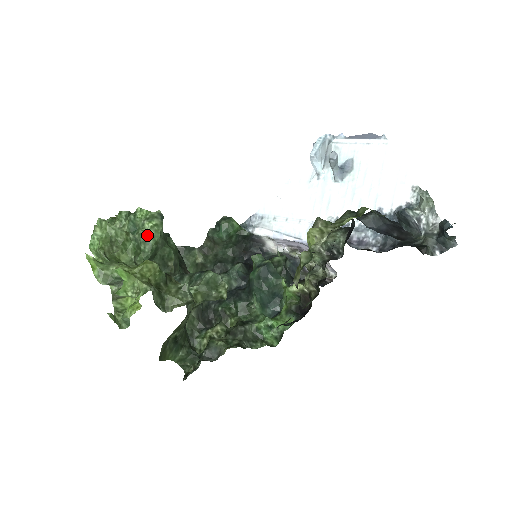
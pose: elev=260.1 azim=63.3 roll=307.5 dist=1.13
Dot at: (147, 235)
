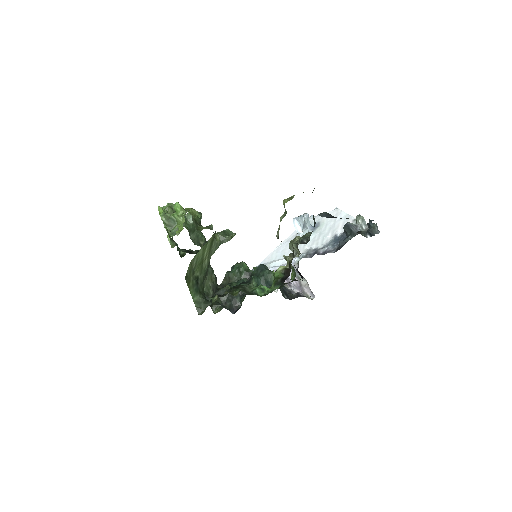
Dot at: occluded
